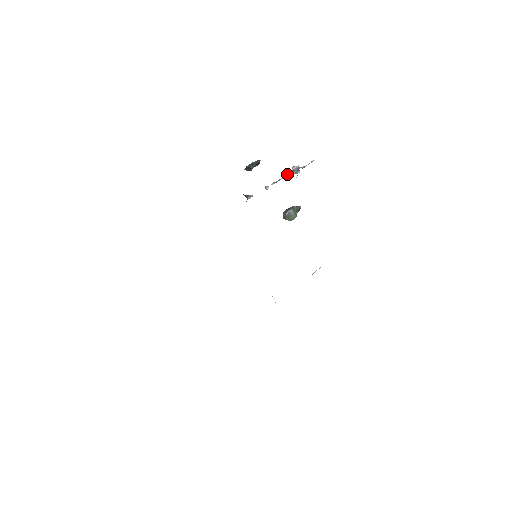
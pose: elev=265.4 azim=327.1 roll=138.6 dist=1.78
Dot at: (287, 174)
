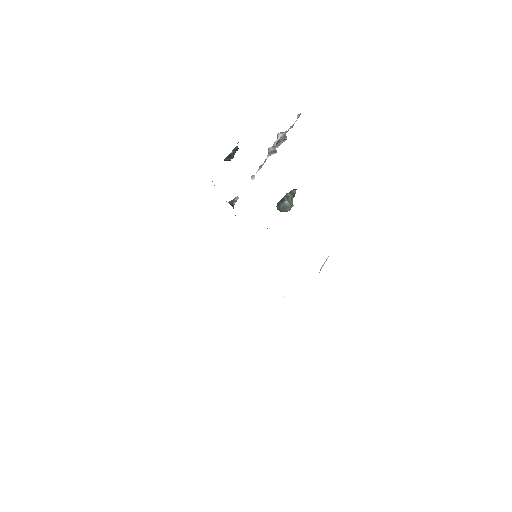
Dot at: (273, 149)
